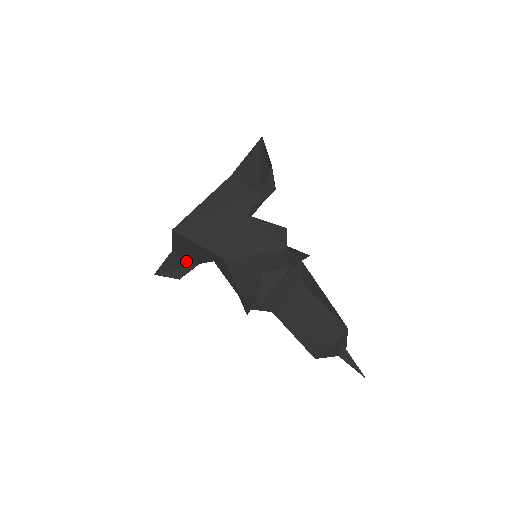
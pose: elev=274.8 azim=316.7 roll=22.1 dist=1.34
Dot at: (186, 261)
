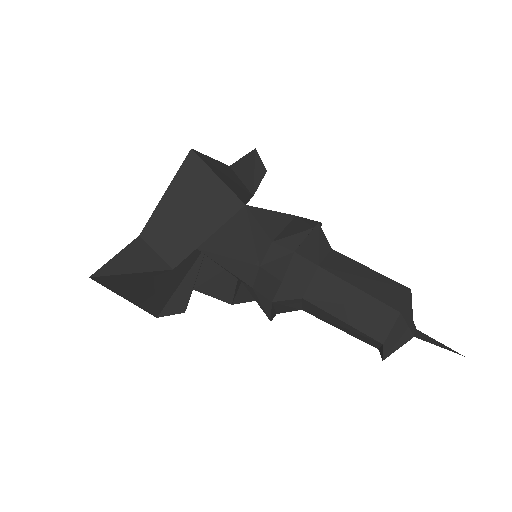
Dot at: (154, 260)
